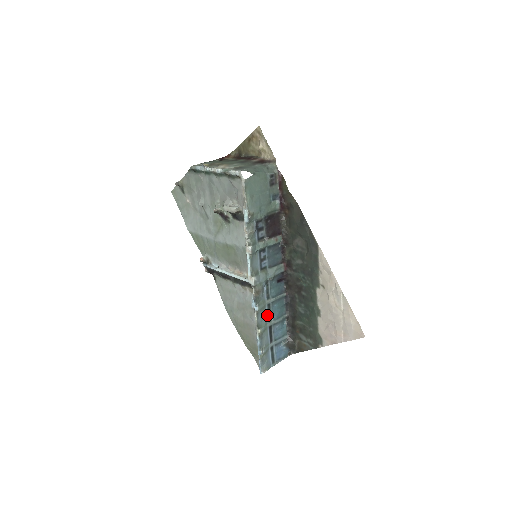
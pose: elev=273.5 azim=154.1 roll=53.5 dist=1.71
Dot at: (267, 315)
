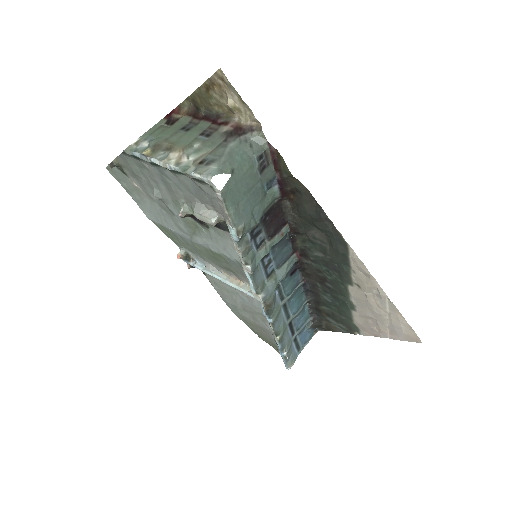
Dot at: (284, 315)
